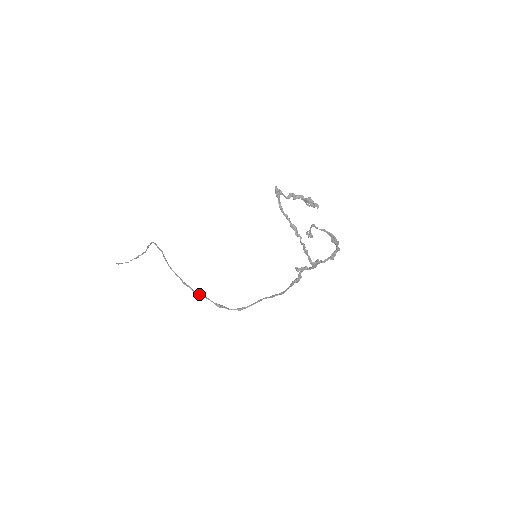
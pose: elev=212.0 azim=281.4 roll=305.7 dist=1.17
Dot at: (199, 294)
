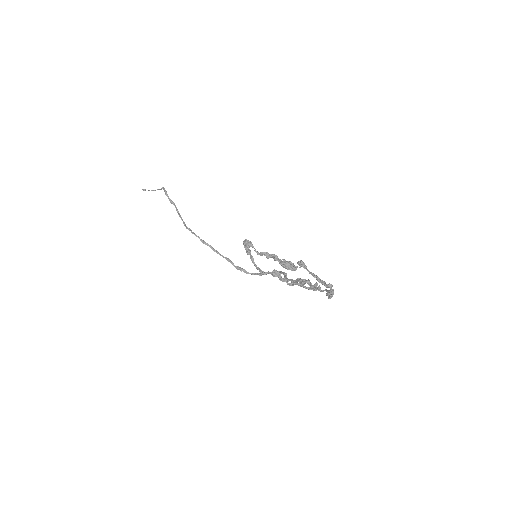
Dot at: (219, 253)
